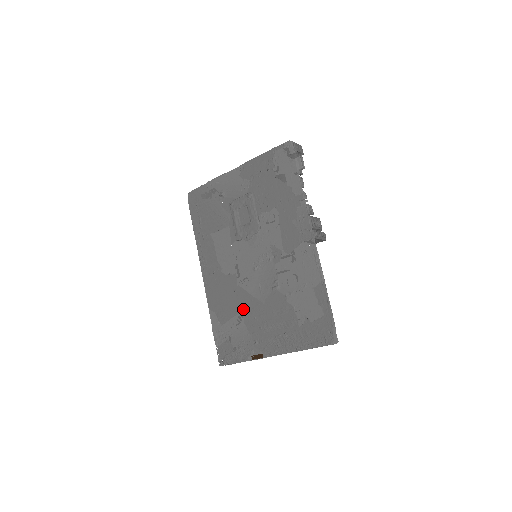
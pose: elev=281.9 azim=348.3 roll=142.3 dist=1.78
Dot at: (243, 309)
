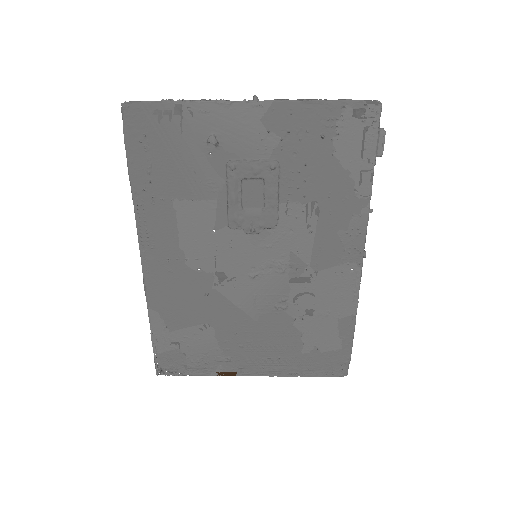
Dot at: (217, 320)
